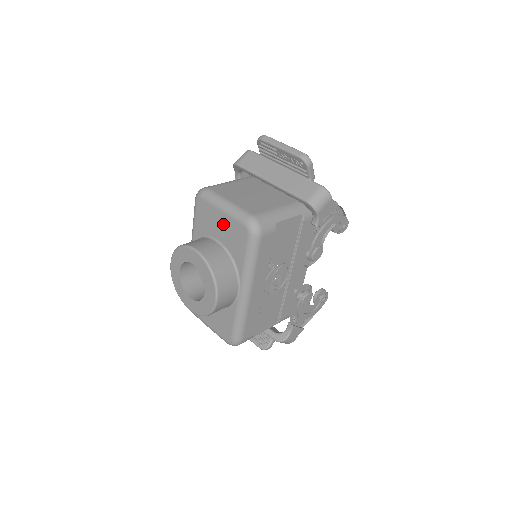
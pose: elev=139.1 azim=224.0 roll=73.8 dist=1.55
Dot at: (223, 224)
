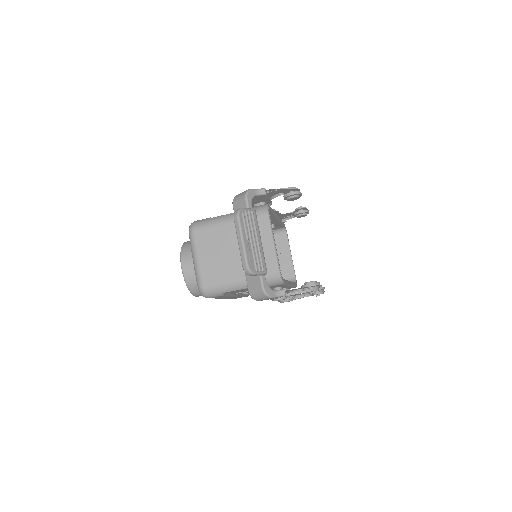
Dot at: occluded
